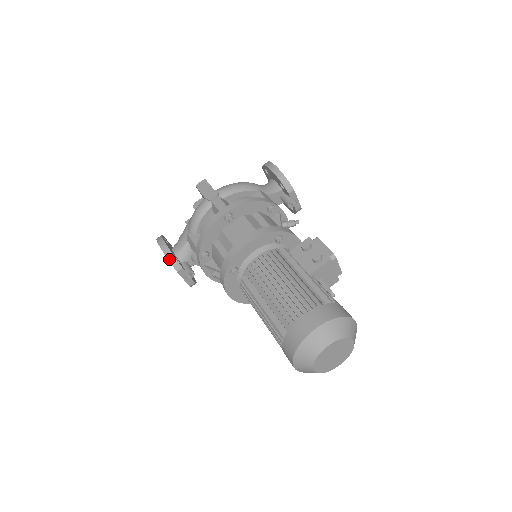
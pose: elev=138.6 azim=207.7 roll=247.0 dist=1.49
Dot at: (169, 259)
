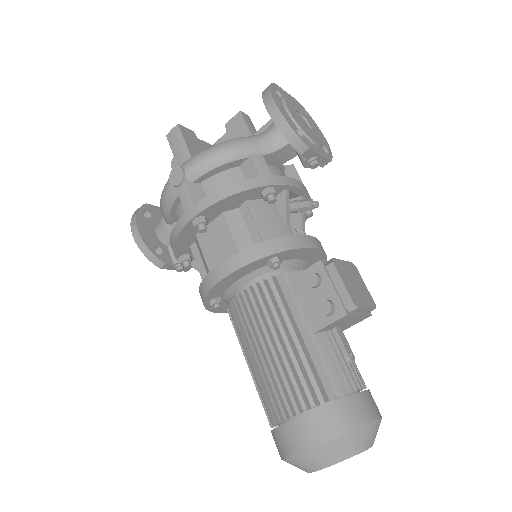
Dot at: (146, 255)
